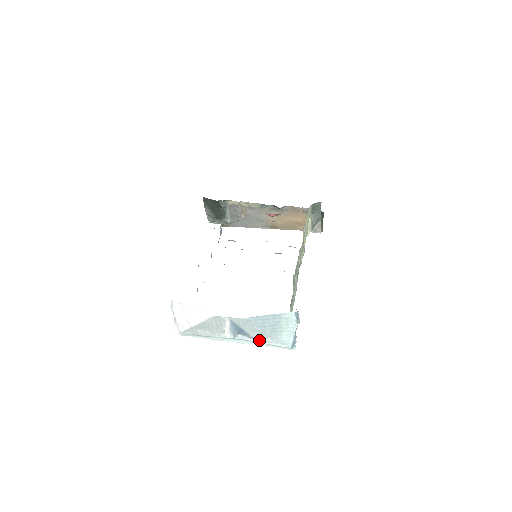
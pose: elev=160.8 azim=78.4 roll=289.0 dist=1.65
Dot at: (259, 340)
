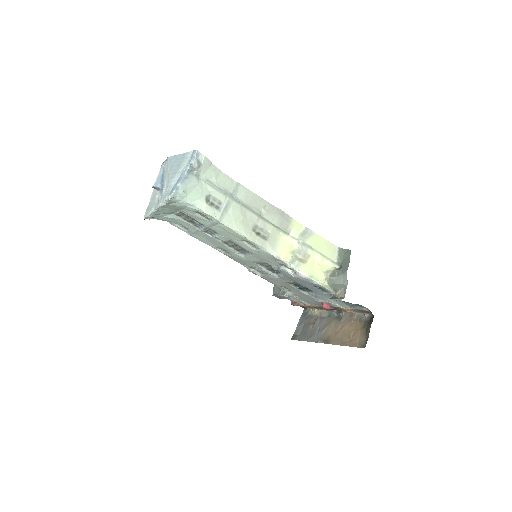
Dot at: (163, 195)
